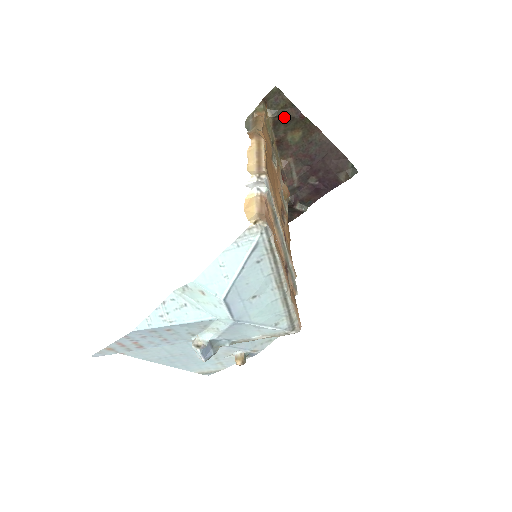
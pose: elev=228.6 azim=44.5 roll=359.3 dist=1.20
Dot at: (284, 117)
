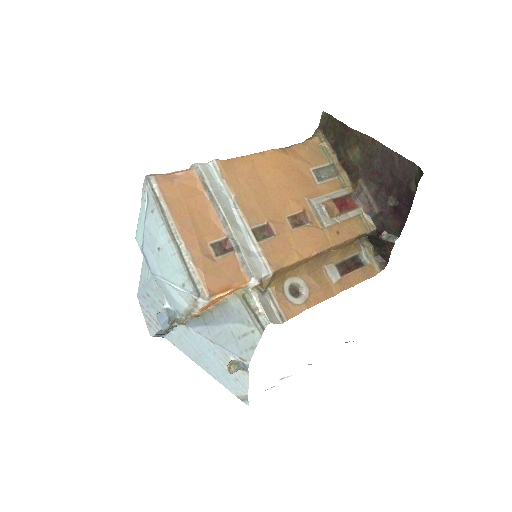
Dot at: (337, 137)
